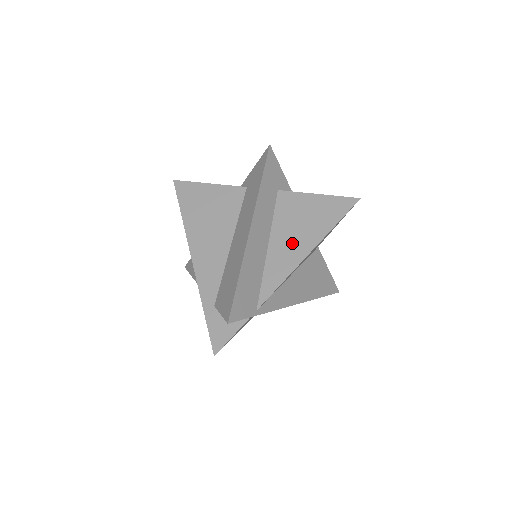
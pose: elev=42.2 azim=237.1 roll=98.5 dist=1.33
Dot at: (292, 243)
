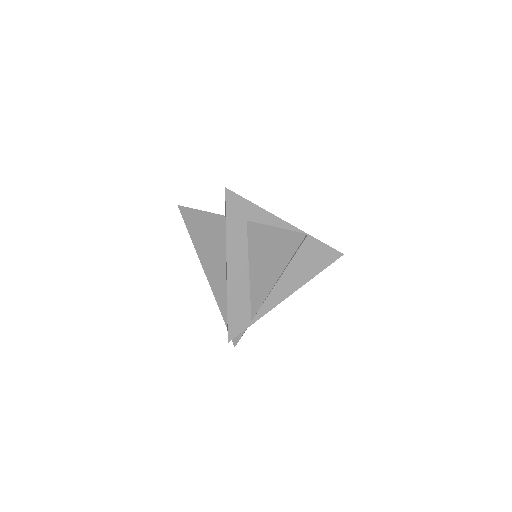
Dot at: (264, 271)
